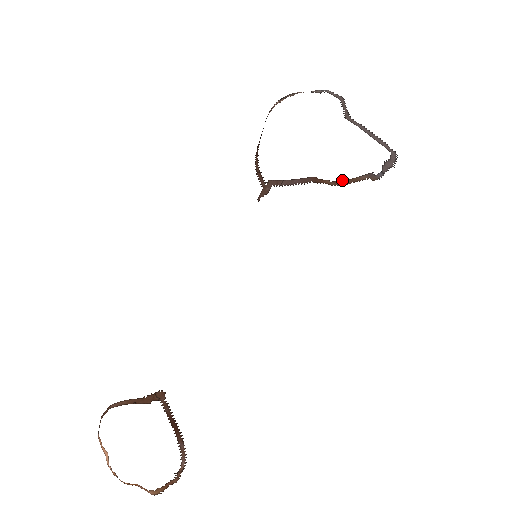
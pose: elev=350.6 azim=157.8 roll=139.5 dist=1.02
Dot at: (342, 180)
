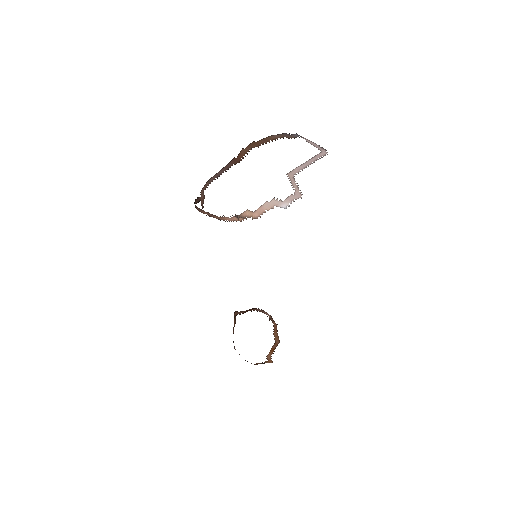
Dot at: (254, 142)
